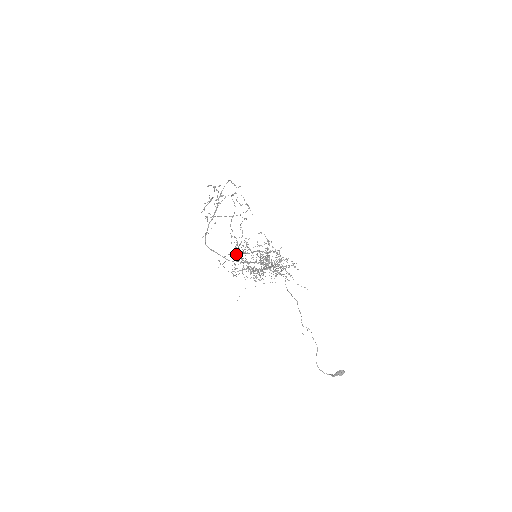
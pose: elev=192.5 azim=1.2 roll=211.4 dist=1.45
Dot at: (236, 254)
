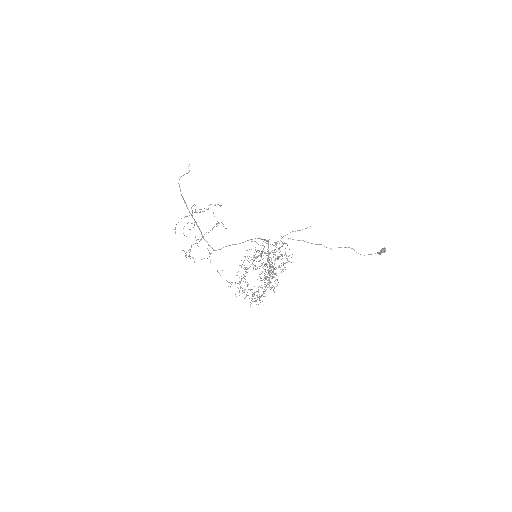
Dot at: (243, 268)
